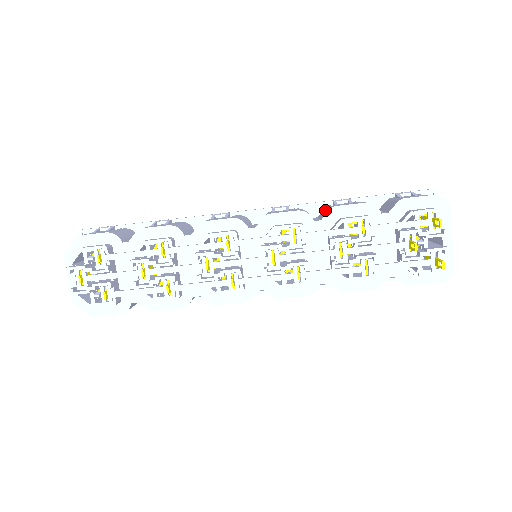
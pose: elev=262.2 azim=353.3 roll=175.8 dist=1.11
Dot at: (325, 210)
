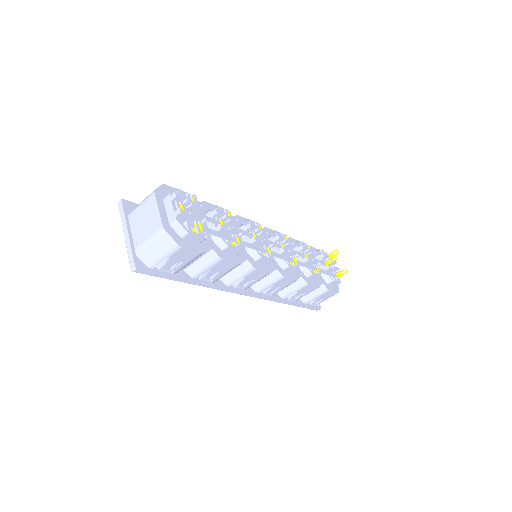
Dot at: occluded
